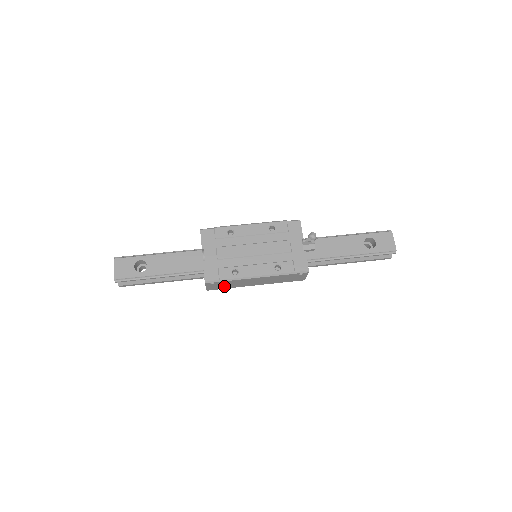
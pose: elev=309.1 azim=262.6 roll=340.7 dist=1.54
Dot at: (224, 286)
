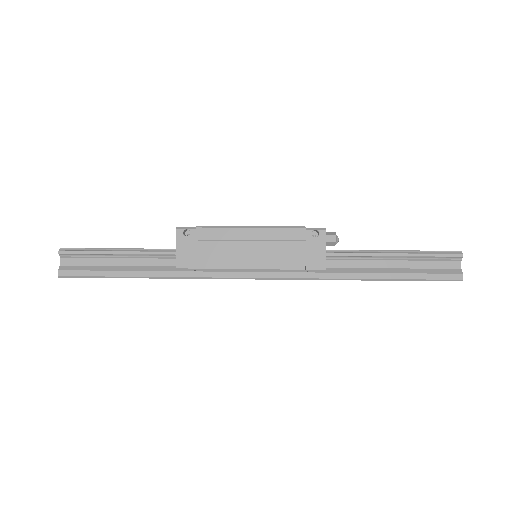
Dot at: (202, 257)
